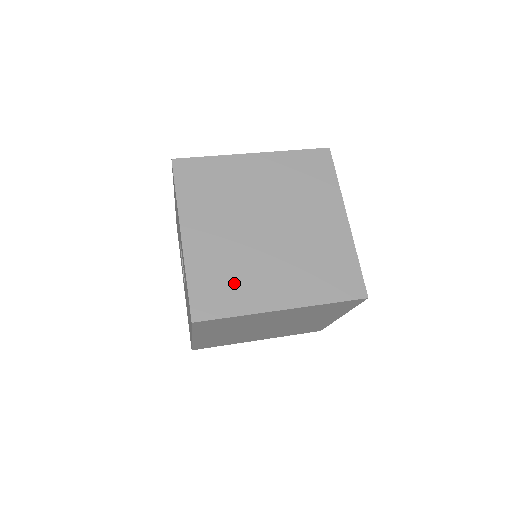
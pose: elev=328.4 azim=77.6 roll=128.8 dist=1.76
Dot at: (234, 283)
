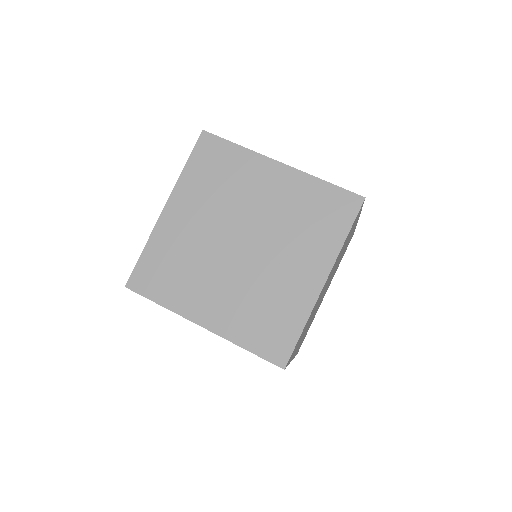
Dot at: (178, 276)
